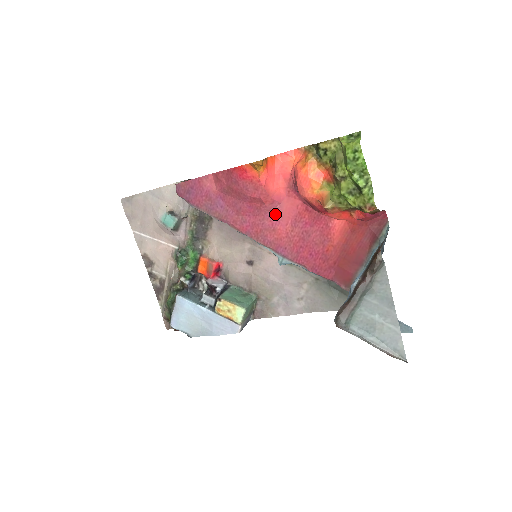
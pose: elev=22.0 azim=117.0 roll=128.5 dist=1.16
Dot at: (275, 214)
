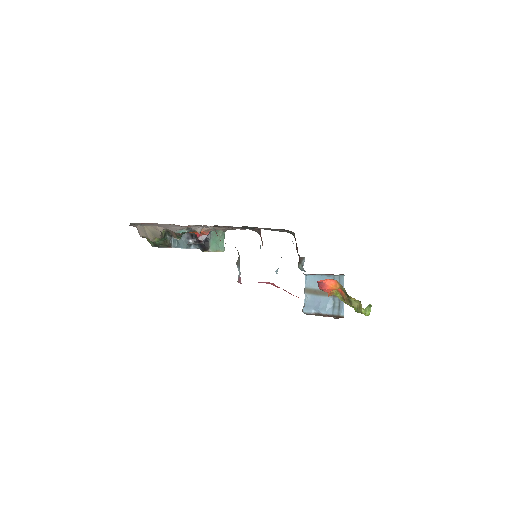
Dot at: occluded
